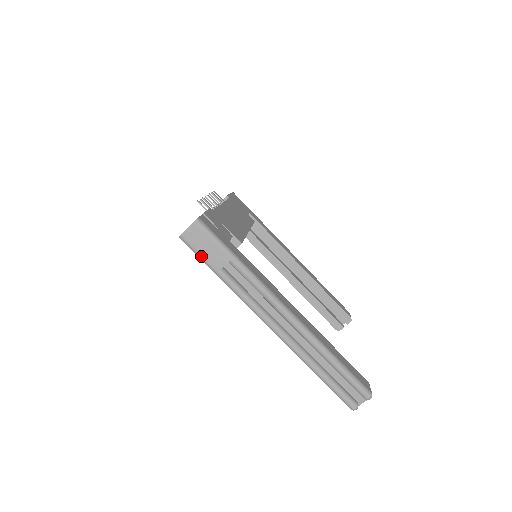
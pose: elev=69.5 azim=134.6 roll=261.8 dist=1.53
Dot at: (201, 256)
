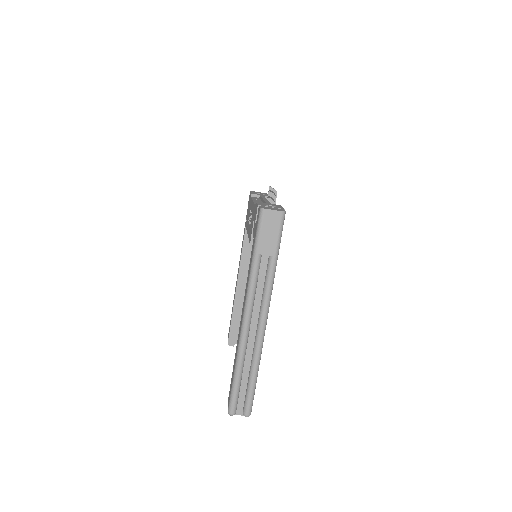
Dot at: (260, 234)
